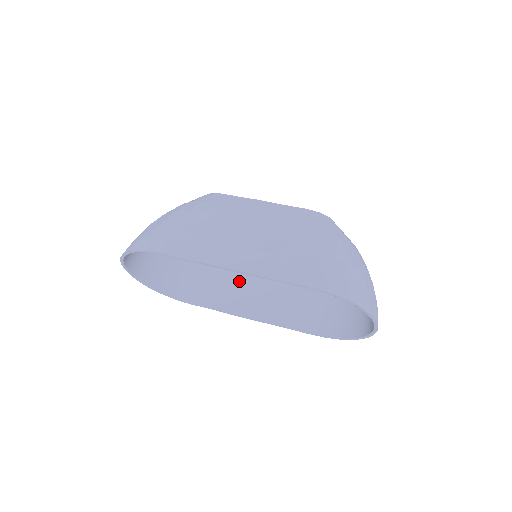
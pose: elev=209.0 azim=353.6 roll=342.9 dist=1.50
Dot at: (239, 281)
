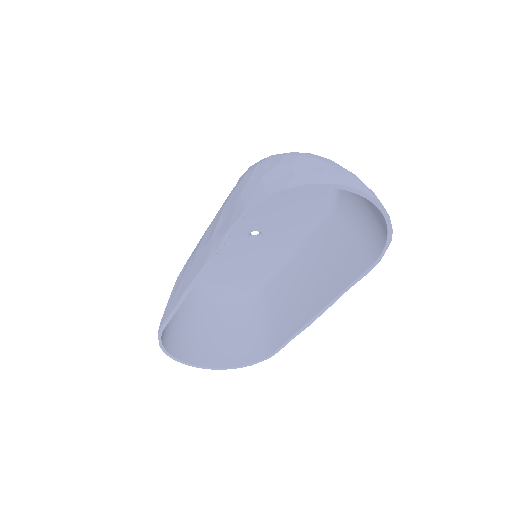
Dot at: (292, 293)
